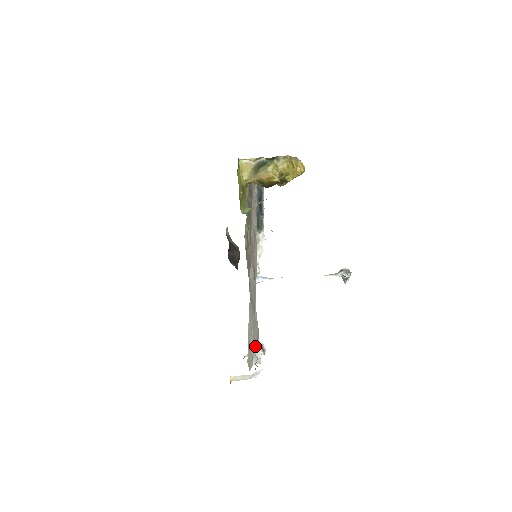
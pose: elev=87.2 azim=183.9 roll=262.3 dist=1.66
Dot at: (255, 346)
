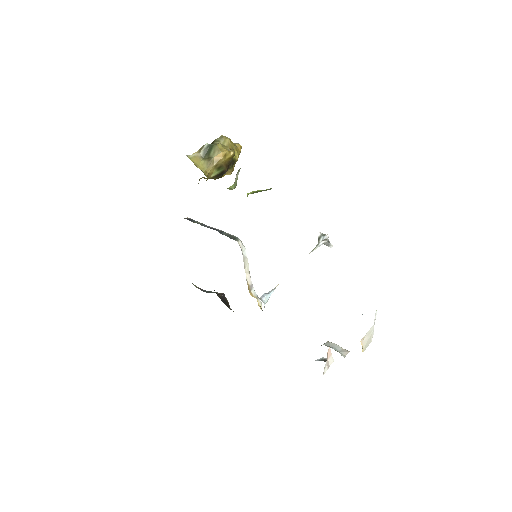
Dot at: occluded
